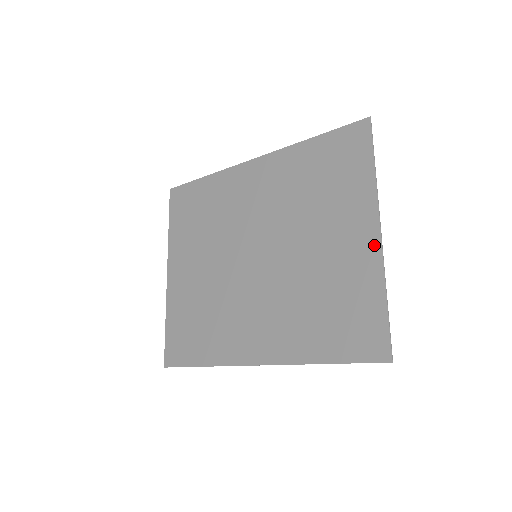
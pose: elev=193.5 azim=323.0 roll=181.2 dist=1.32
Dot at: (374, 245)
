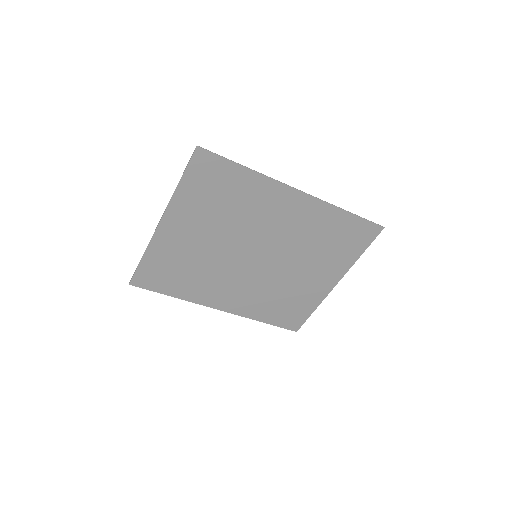
Dot at: (329, 289)
